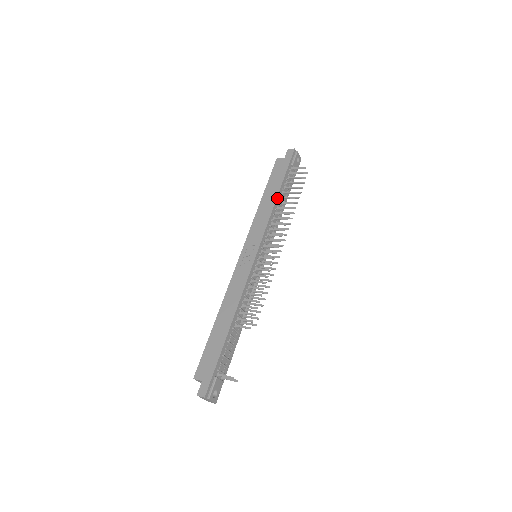
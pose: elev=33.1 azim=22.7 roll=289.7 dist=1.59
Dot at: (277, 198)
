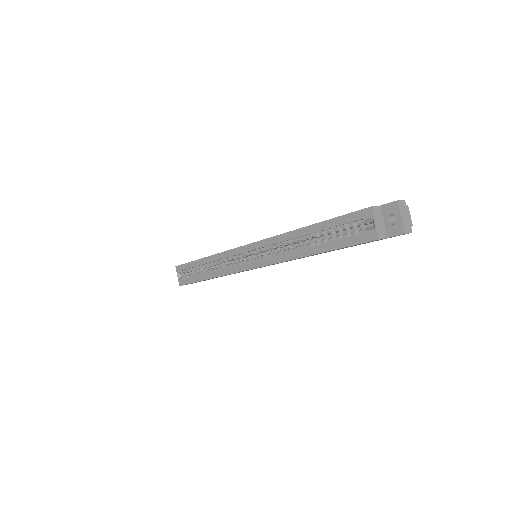
Dot at: occluded
